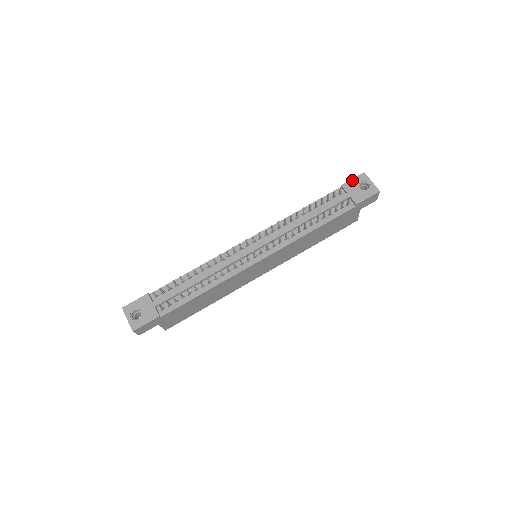
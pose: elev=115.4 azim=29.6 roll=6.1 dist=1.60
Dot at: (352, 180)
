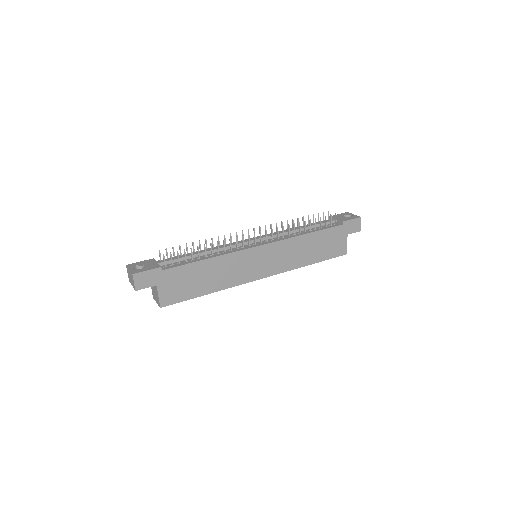
Dot at: (338, 214)
